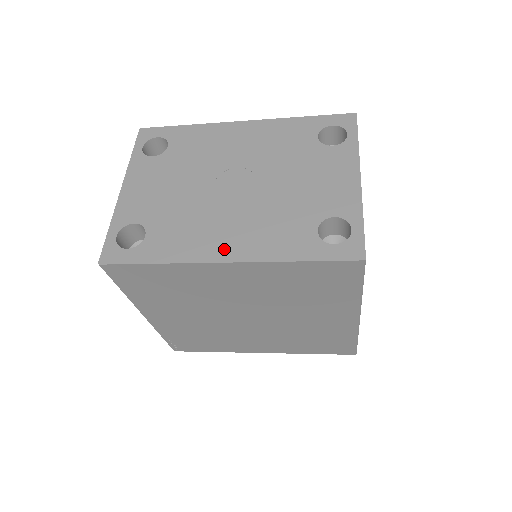
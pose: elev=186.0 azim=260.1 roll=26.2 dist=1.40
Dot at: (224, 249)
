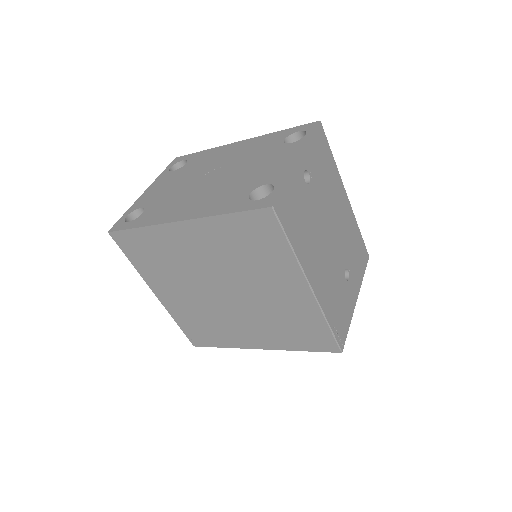
Dot at: (183, 214)
